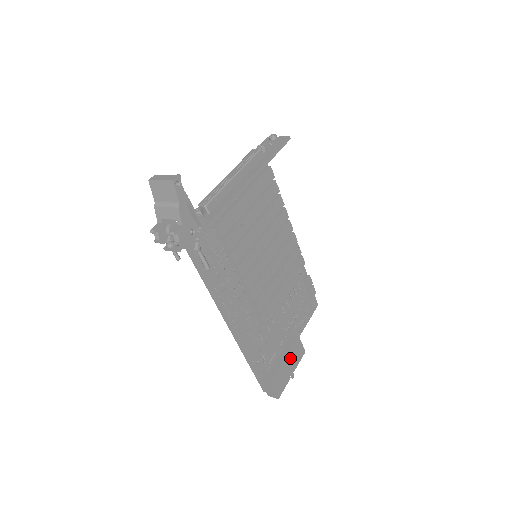
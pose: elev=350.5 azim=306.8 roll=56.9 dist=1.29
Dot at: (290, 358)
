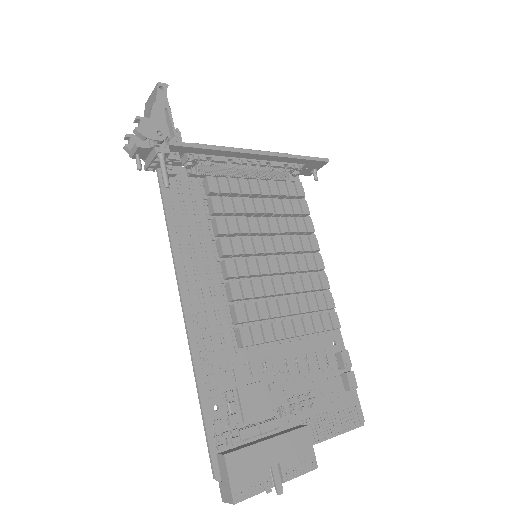
Dot at: (280, 446)
